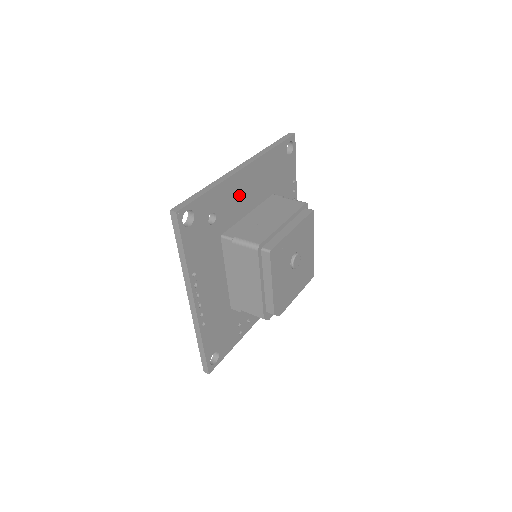
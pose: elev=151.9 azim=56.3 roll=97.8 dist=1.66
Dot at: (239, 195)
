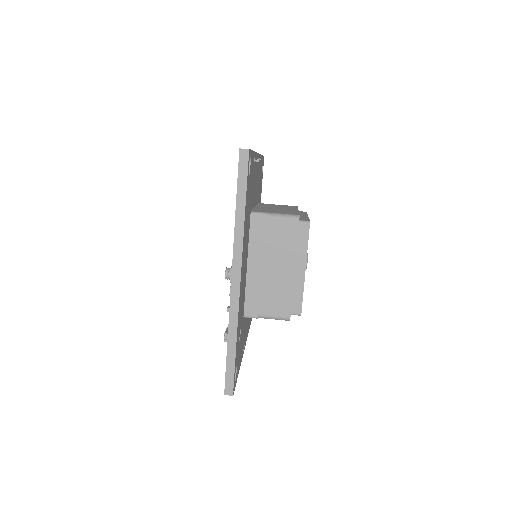
Dot at: (242, 288)
